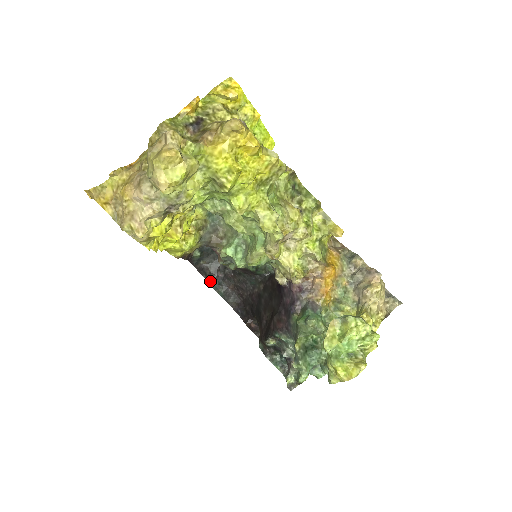
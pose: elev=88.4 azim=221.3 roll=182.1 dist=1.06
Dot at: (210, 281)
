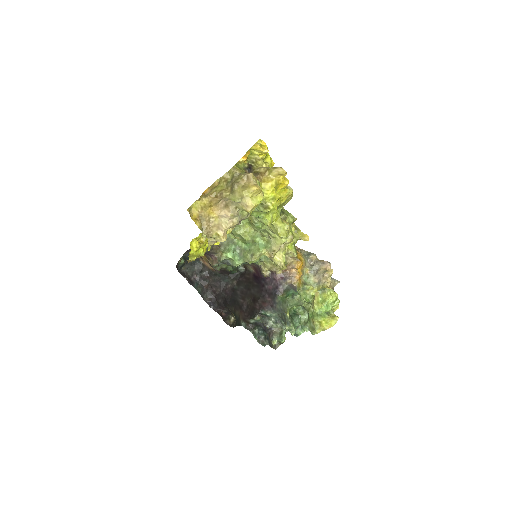
Dot at: (190, 282)
